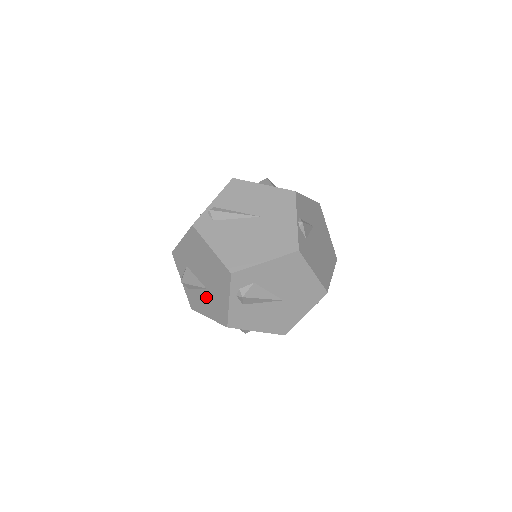
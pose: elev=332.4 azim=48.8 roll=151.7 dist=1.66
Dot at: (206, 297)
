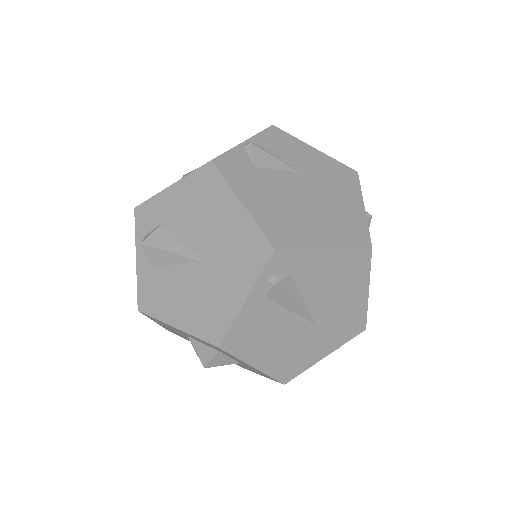
Dot at: occluded
